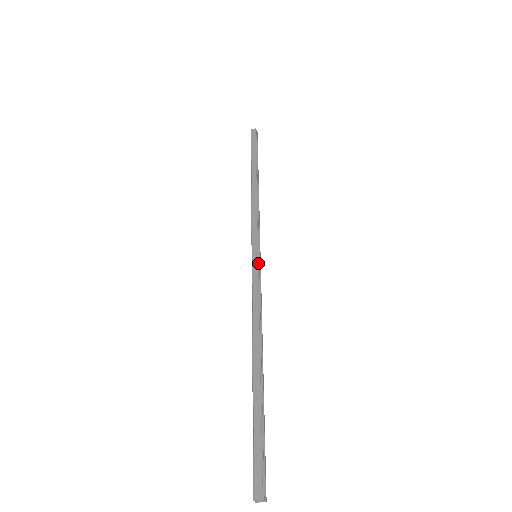
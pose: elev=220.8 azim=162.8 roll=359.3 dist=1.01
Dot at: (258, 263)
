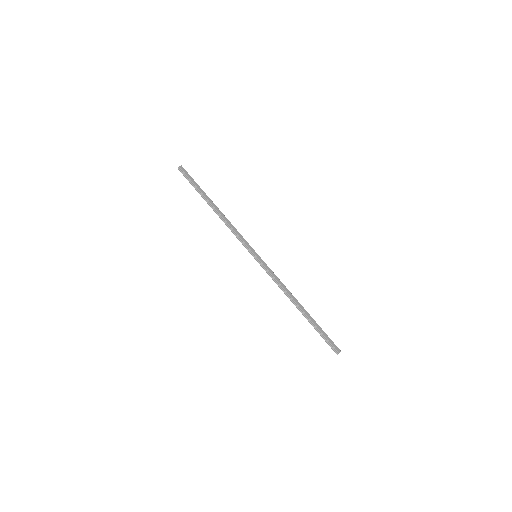
Dot at: (262, 260)
